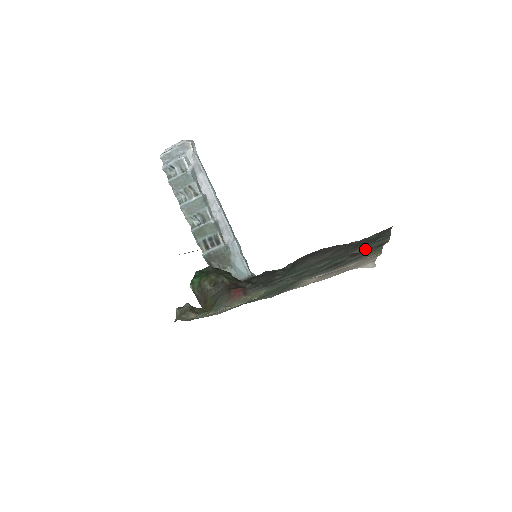
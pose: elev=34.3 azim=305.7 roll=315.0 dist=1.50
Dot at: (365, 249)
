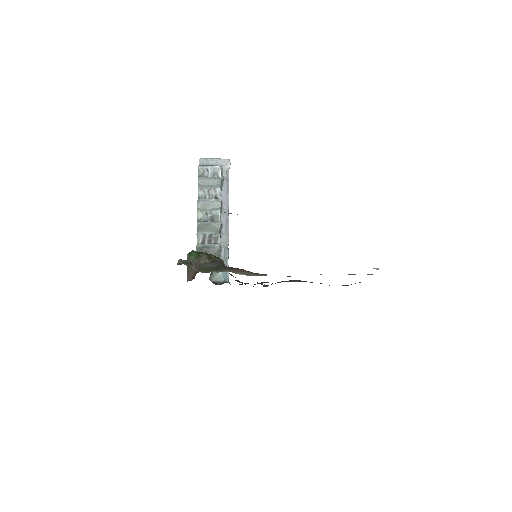
Dot at: occluded
